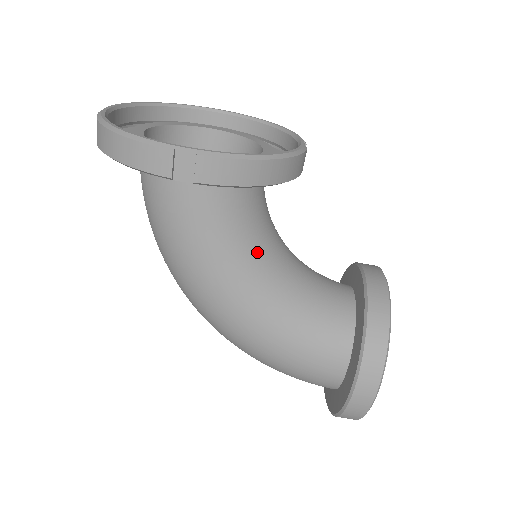
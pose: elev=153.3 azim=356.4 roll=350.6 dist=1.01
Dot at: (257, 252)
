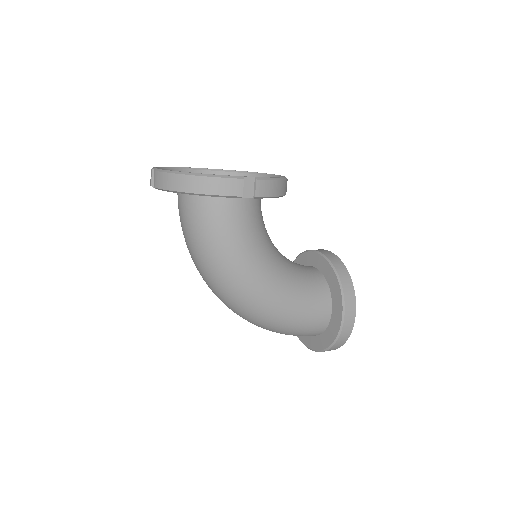
Dot at: (270, 246)
